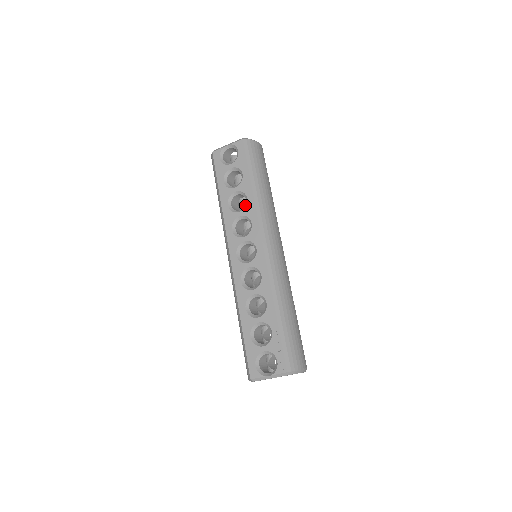
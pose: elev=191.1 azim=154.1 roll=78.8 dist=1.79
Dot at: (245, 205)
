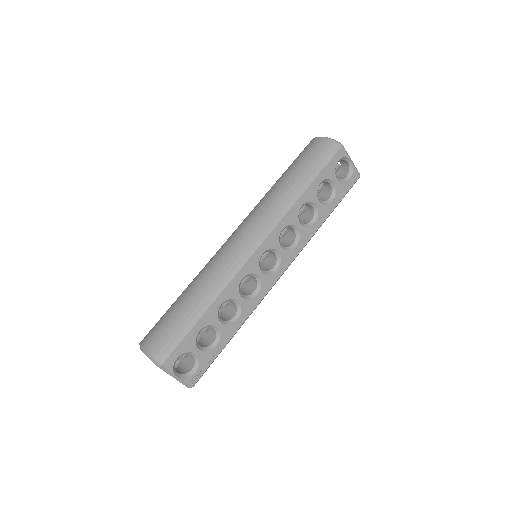
Dot at: (308, 225)
